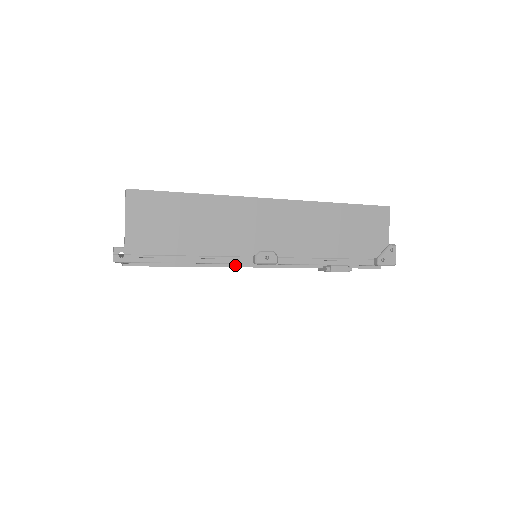
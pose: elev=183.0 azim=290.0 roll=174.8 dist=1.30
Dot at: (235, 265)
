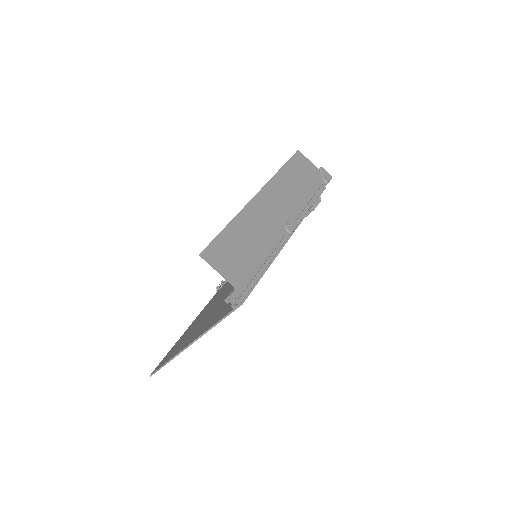
Dot at: (280, 248)
